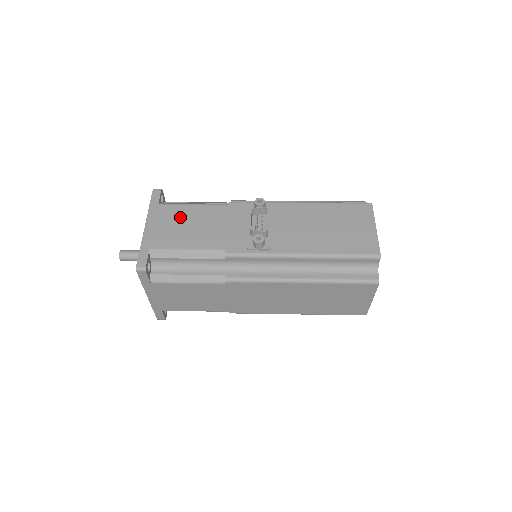
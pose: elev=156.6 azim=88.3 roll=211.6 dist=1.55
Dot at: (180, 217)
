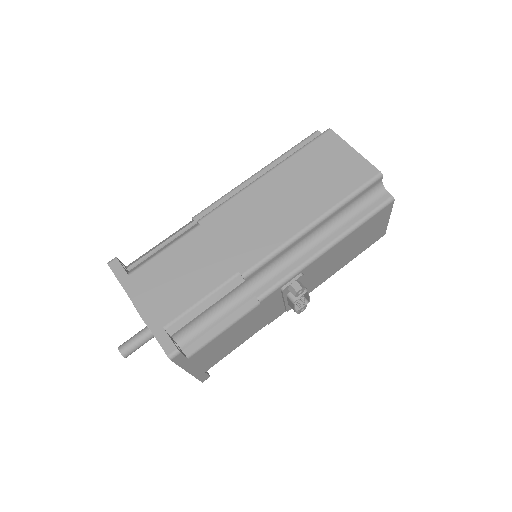
Dot at: (218, 345)
